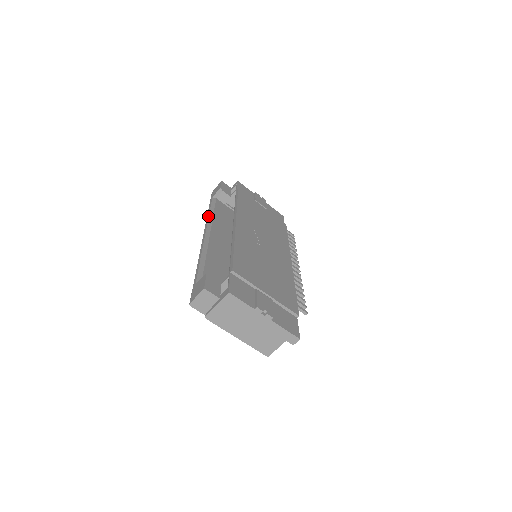
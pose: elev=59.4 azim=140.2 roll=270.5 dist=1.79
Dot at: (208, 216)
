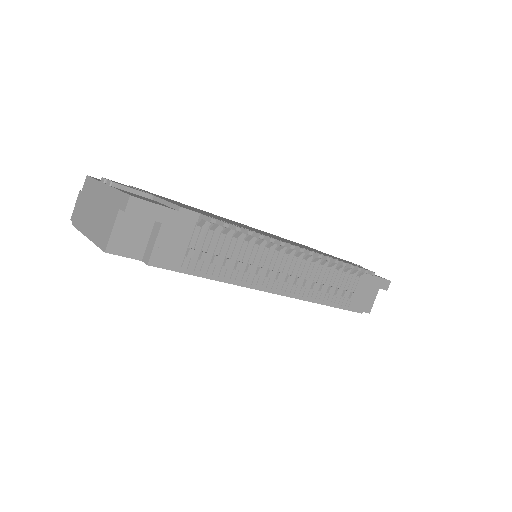
Dot at: occluded
